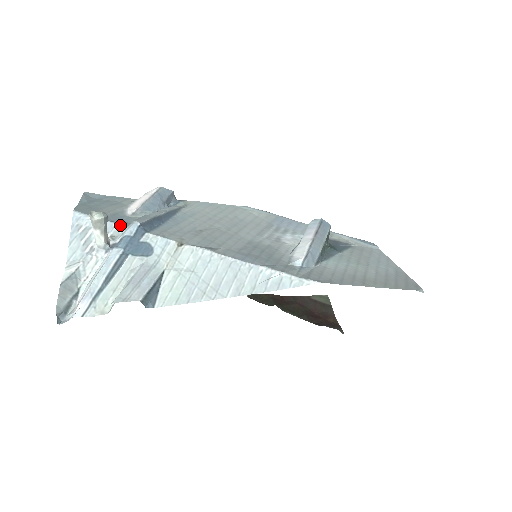
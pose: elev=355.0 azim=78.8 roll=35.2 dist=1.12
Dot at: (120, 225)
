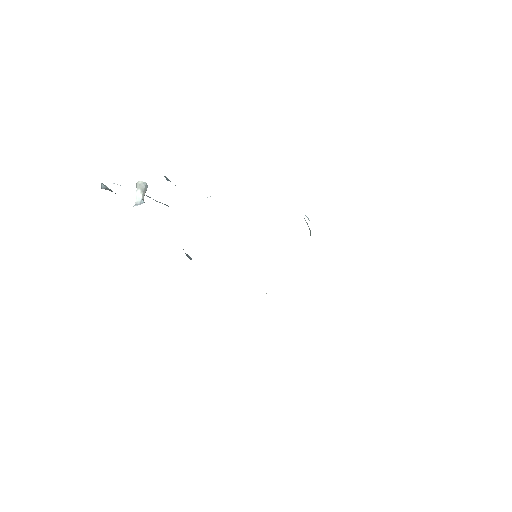
Dot at: occluded
